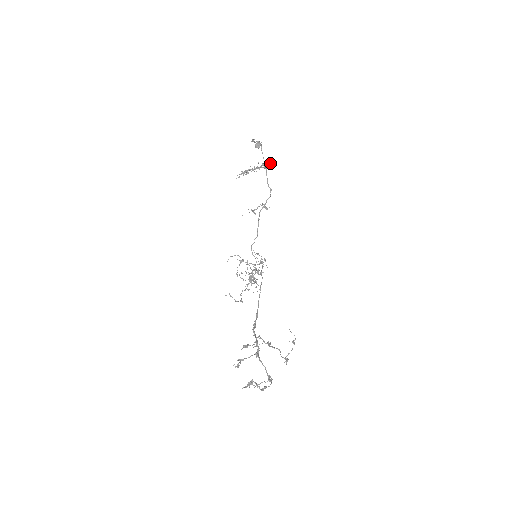
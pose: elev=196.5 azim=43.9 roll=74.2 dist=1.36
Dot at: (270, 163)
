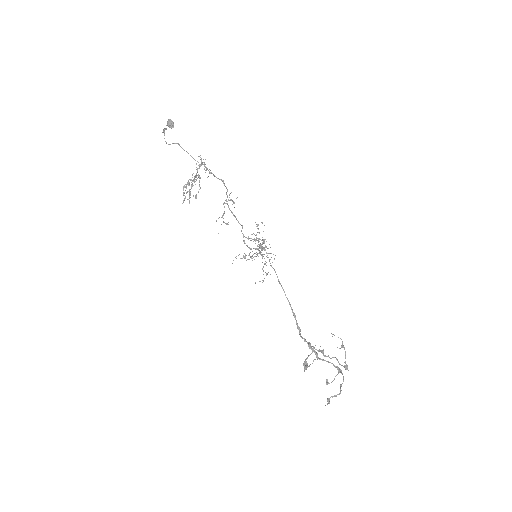
Dot at: (204, 169)
